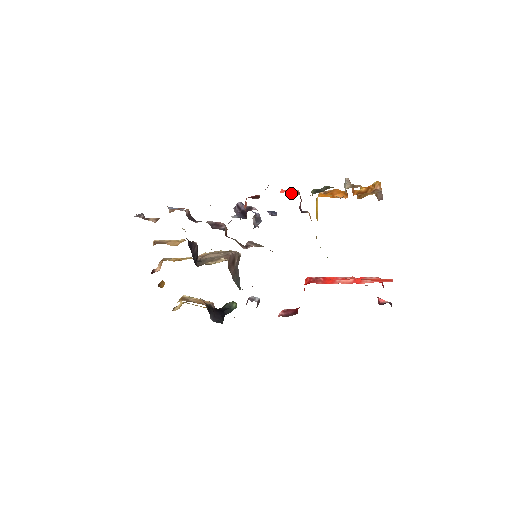
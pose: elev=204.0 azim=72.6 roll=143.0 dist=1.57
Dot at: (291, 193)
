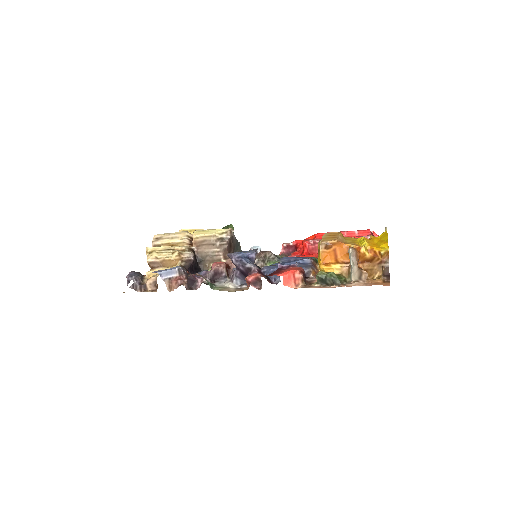
Dot at: (296, 286)
